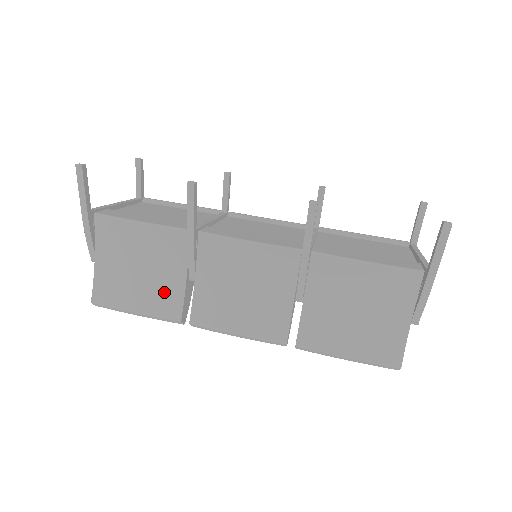
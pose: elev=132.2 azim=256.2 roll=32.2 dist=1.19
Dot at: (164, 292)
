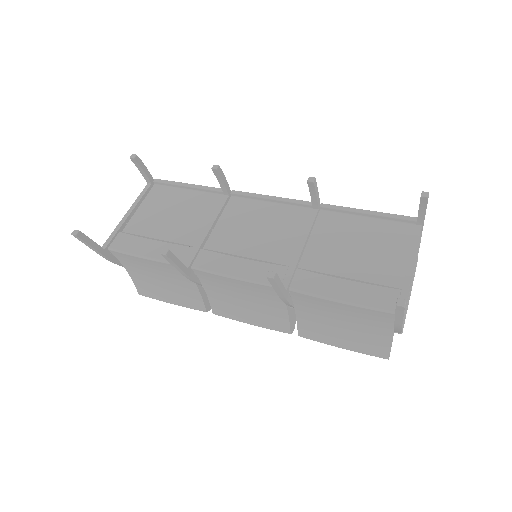
Dot at: (186, 295)
